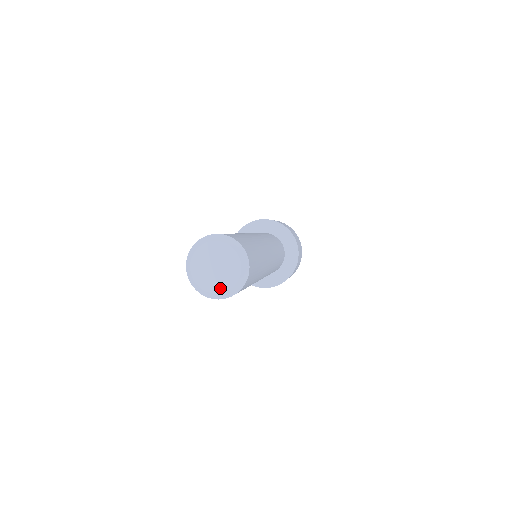
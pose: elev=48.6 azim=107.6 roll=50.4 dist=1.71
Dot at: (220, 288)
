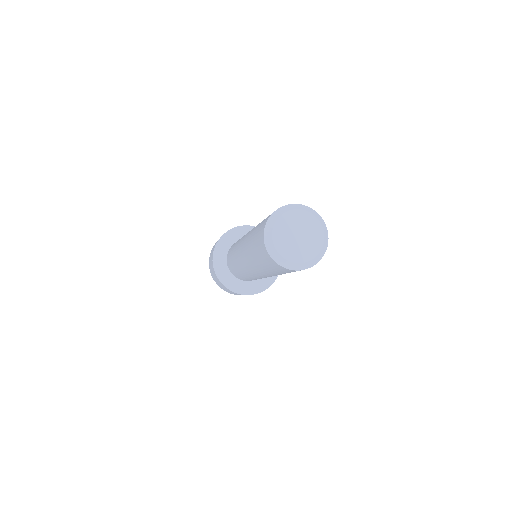
Dot at: (296, 257)
